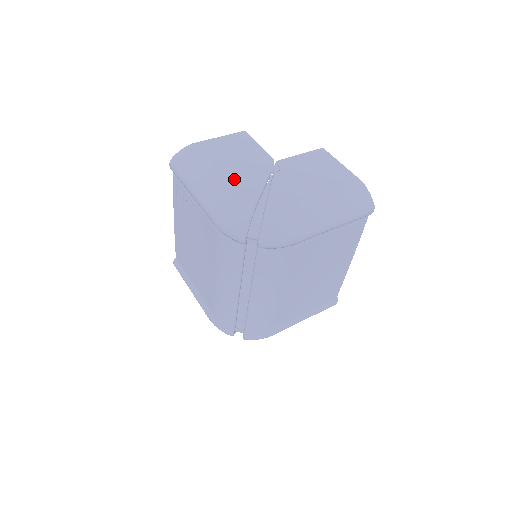
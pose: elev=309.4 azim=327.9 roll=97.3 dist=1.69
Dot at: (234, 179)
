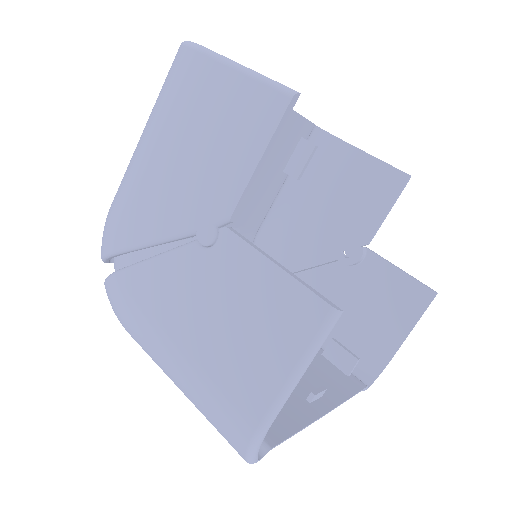
Dot at: (146, 186)
